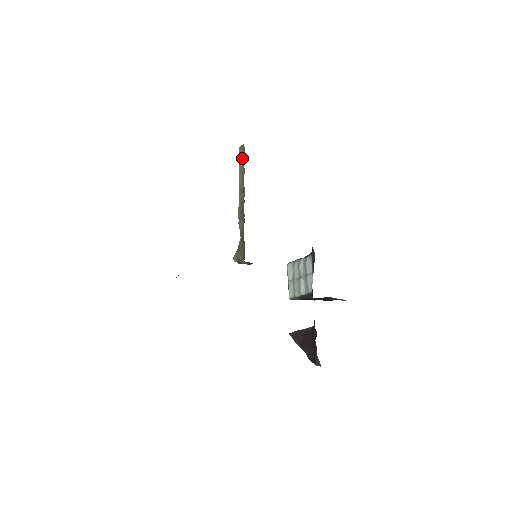
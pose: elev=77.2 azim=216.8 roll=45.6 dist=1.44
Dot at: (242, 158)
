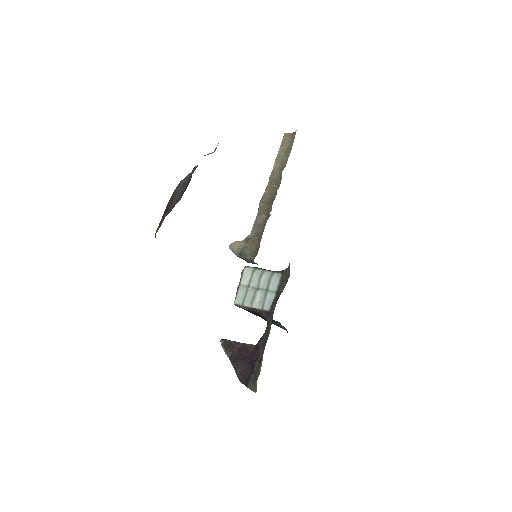
Dot at: (286, 147)
